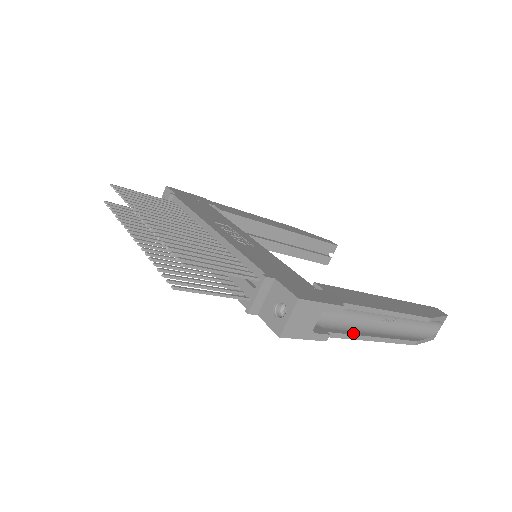
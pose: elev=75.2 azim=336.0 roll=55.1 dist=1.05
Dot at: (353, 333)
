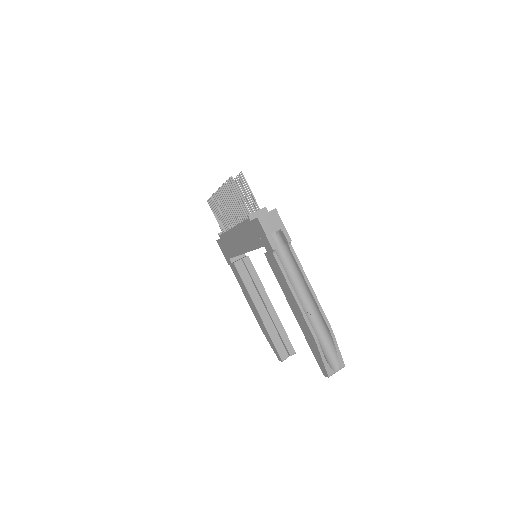
Dot at: (286, 275)
